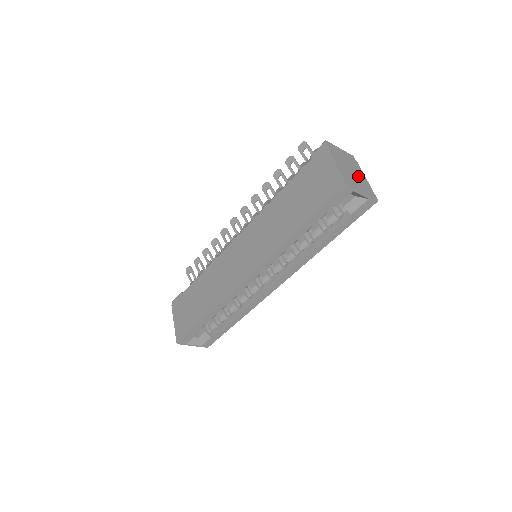
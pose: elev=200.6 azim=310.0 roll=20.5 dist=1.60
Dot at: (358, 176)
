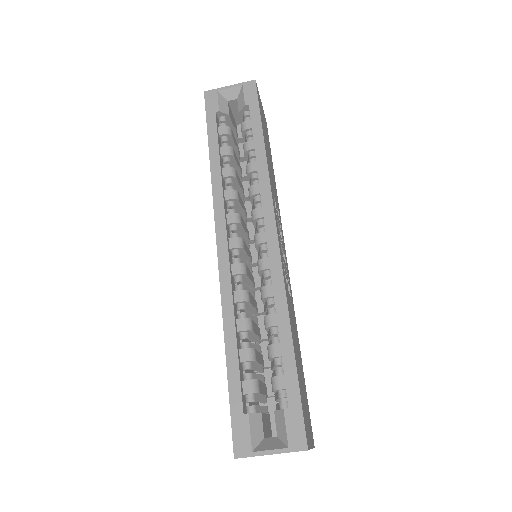
Dot at: occluded
